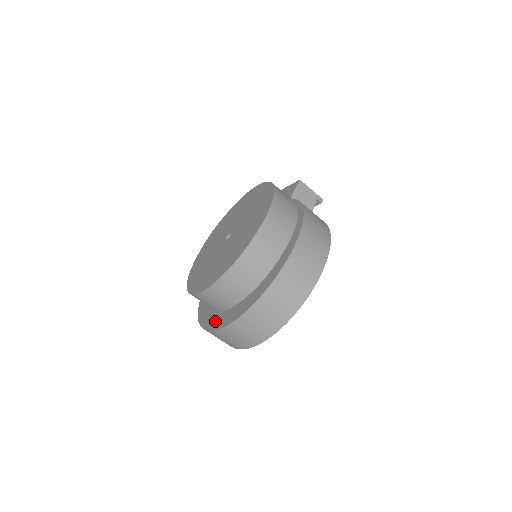
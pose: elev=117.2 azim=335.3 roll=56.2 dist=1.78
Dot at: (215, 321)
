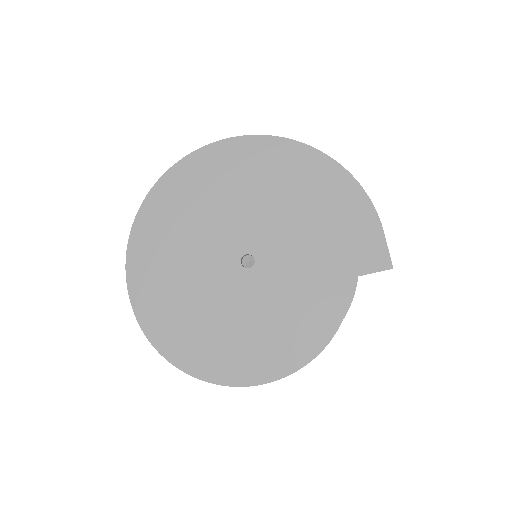
Dot at: (141, 286)
